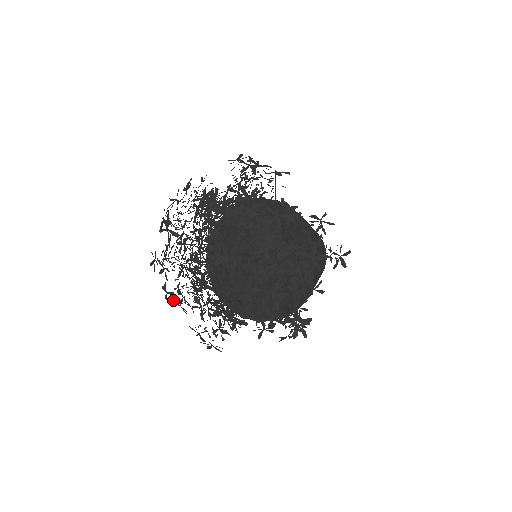
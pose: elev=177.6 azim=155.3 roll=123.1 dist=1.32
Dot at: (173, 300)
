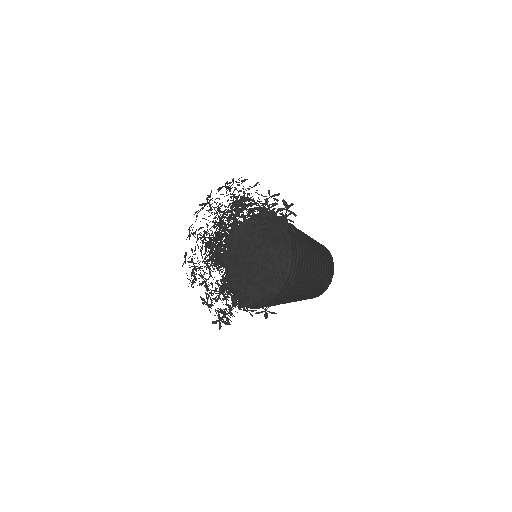
Dot at: occluded
